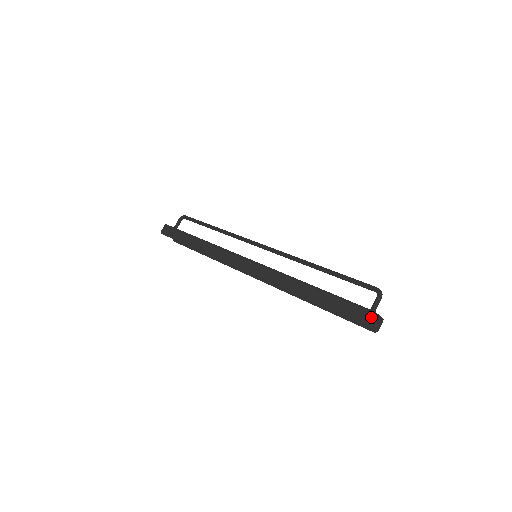
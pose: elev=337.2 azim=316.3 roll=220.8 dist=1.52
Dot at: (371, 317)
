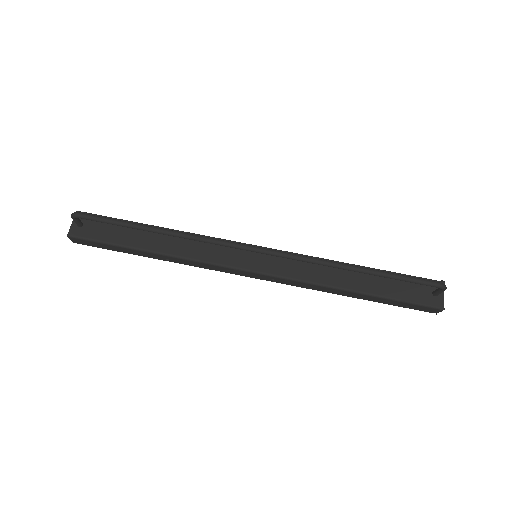
Dot at: occluded
